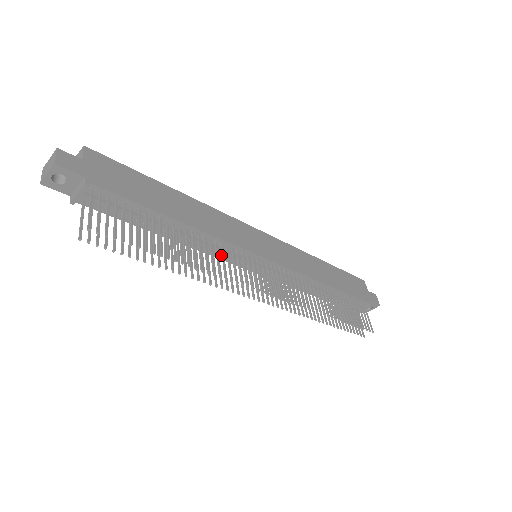
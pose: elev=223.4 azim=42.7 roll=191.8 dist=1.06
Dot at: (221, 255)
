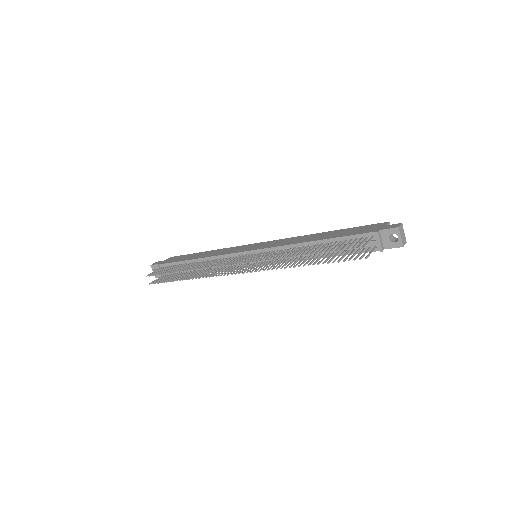
Dot at: (230, 266)
